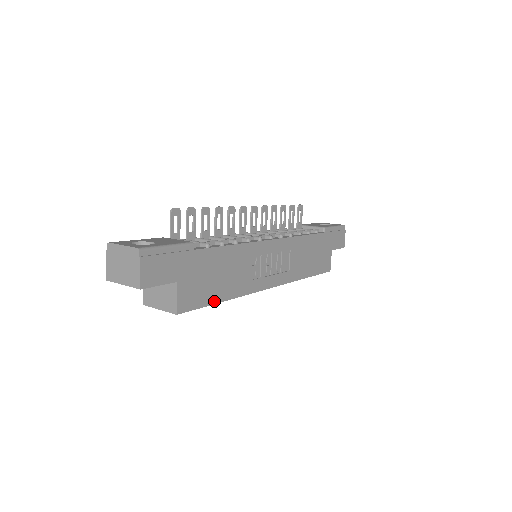
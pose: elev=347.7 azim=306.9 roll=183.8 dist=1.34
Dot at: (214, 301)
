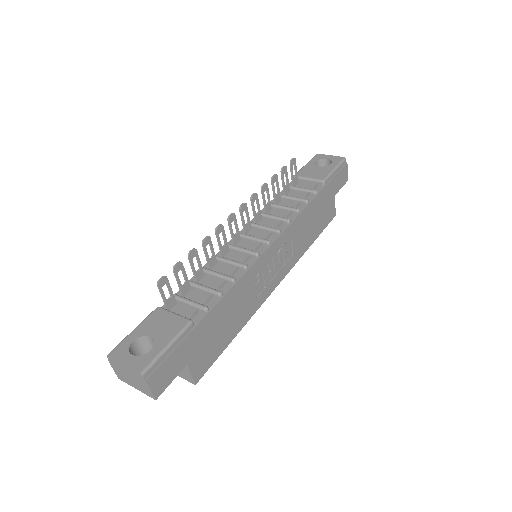
Dot at: (226, 345)
